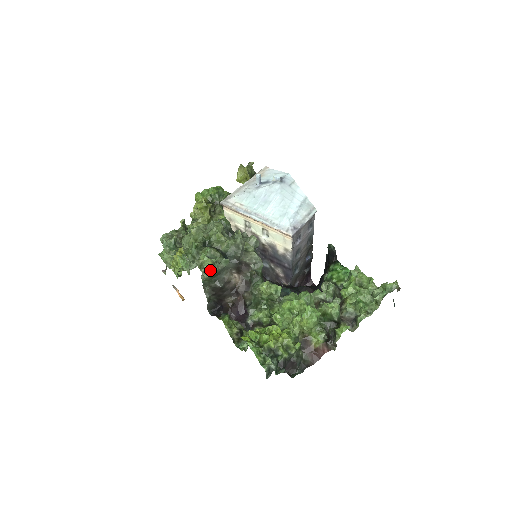
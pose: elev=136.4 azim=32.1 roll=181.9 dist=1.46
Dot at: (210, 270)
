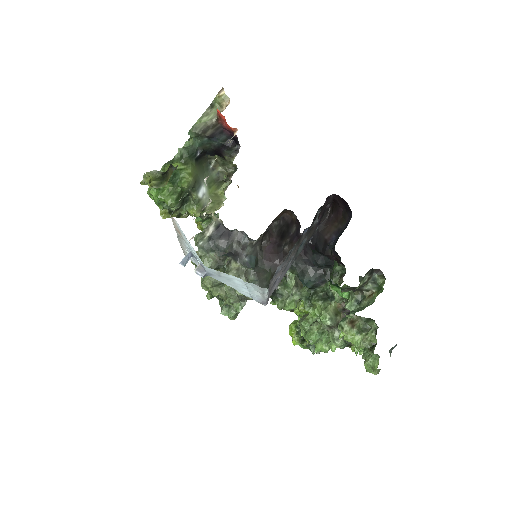
Dot at: (236, 315)
